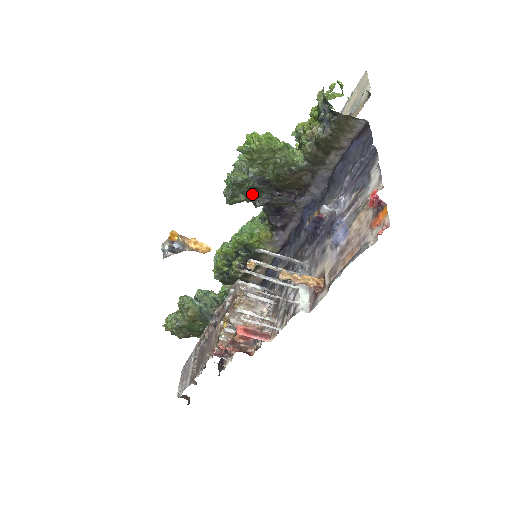
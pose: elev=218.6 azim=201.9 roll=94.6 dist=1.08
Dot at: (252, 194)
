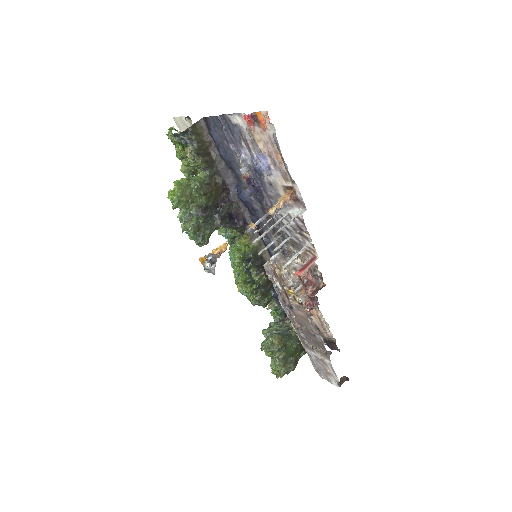
Dot at: (209, 224)
